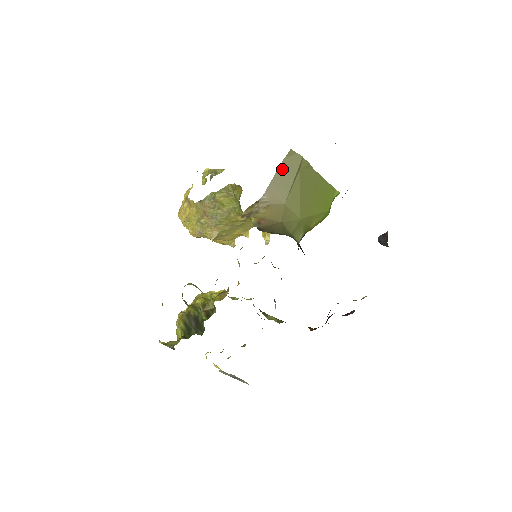
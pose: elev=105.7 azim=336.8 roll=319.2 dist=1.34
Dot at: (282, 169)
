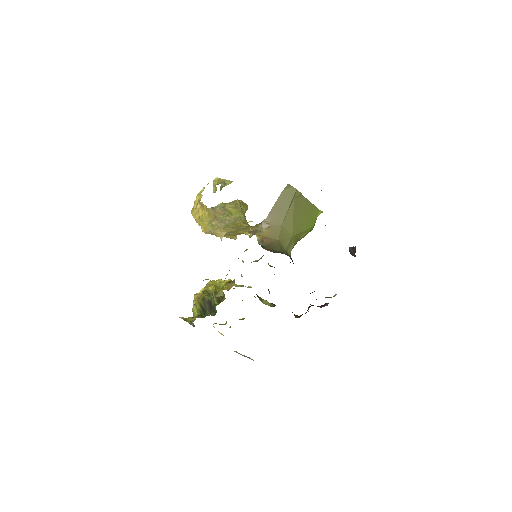
Dot at: (281, 199)
